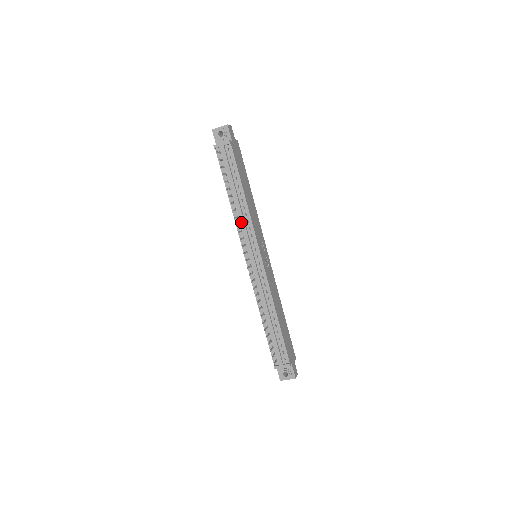
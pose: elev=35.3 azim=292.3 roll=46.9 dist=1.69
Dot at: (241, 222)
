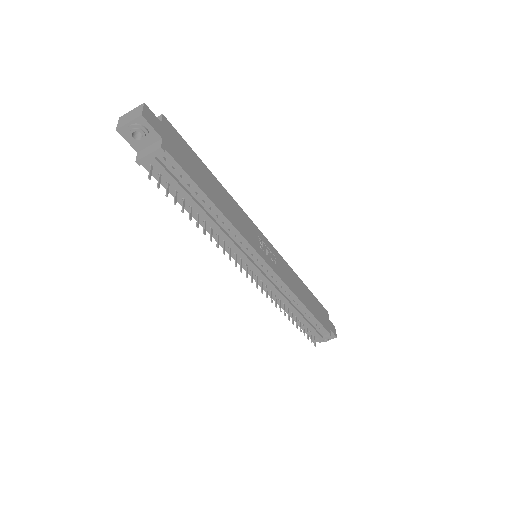
Dot at: (226, 242)
